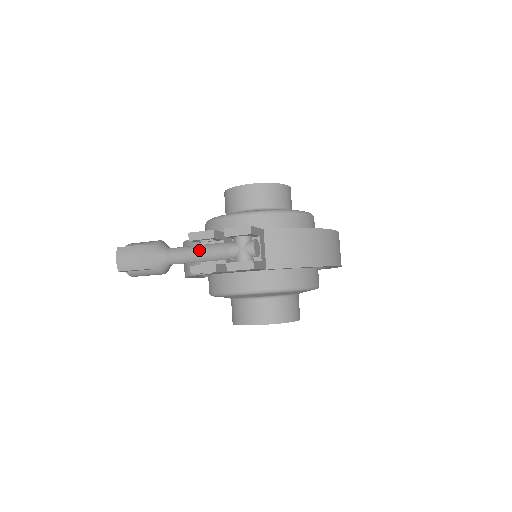
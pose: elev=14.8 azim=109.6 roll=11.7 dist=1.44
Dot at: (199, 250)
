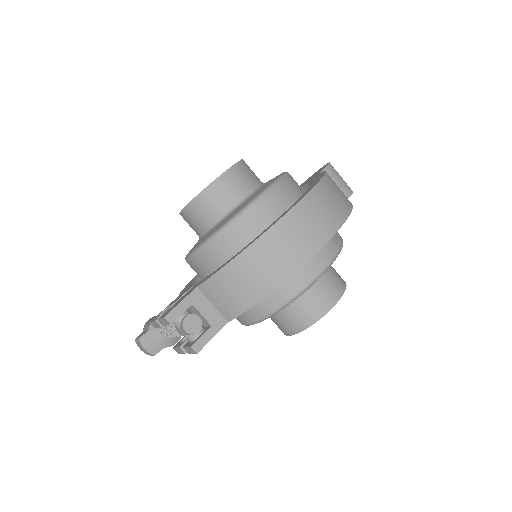
Dot at: (169, 331)
